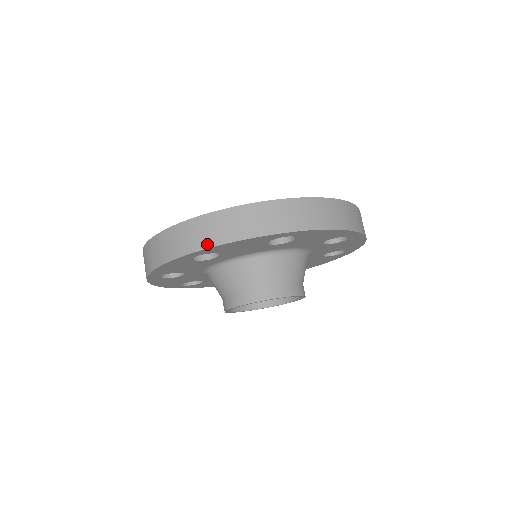
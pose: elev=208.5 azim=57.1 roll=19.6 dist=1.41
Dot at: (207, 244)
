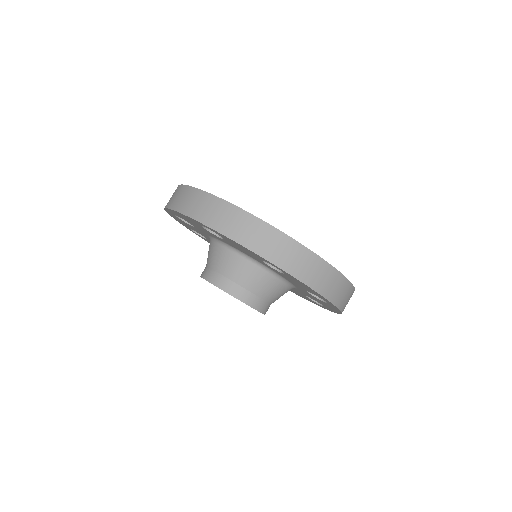
Dot at: (168, 205)
